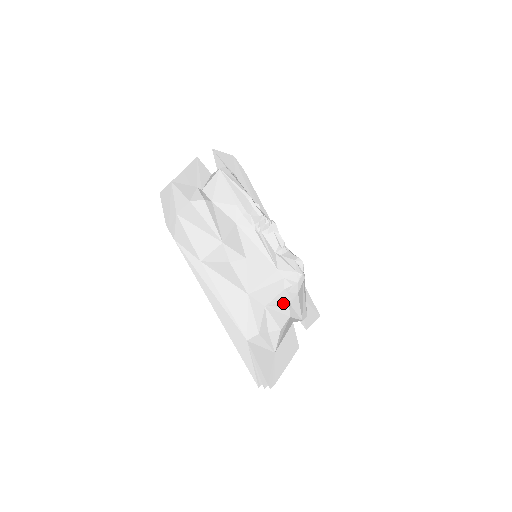
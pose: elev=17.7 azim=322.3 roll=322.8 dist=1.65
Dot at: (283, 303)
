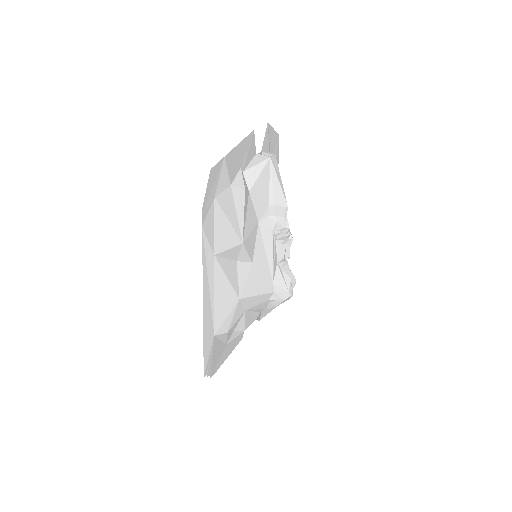
Dot at: (259, 309)
